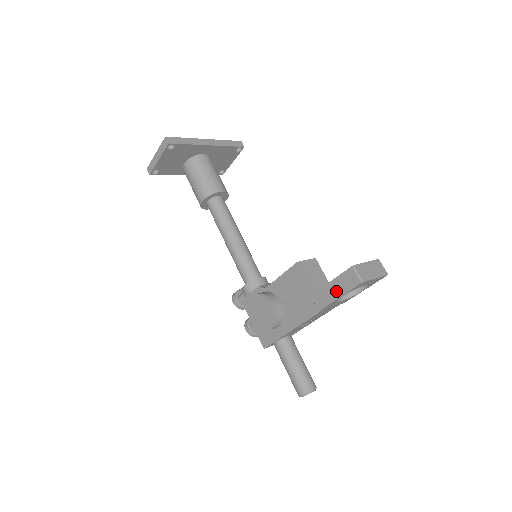
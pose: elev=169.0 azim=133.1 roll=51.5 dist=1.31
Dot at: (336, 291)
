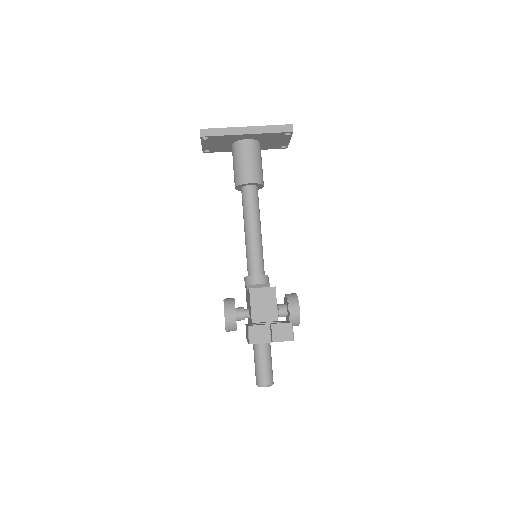
Dot at: occluded
